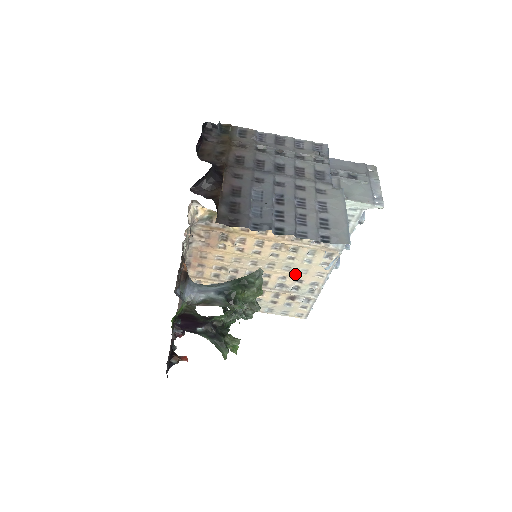
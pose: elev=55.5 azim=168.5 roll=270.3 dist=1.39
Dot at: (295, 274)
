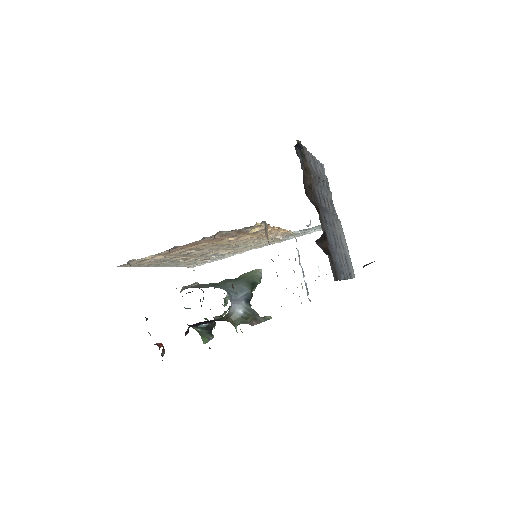
Dot at: (235, 249)
